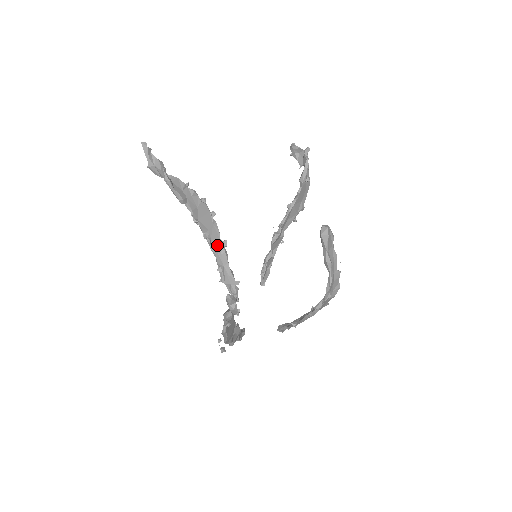
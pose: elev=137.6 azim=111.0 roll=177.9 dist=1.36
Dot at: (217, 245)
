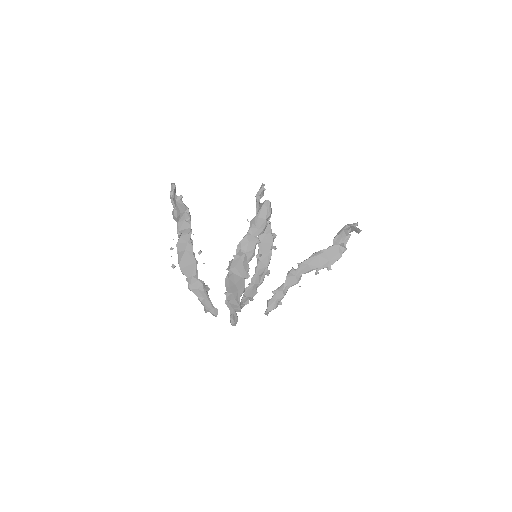
Dot at: (262, 269)
